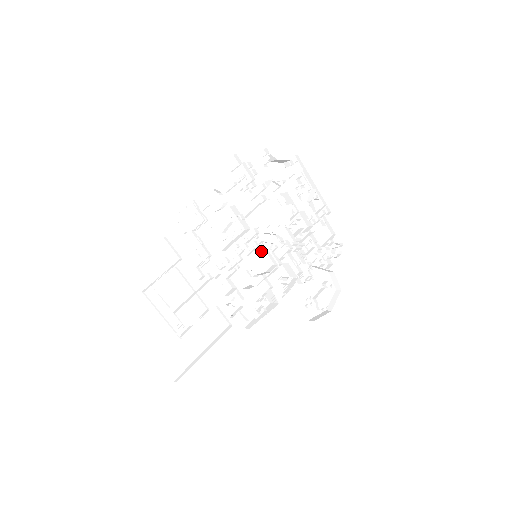
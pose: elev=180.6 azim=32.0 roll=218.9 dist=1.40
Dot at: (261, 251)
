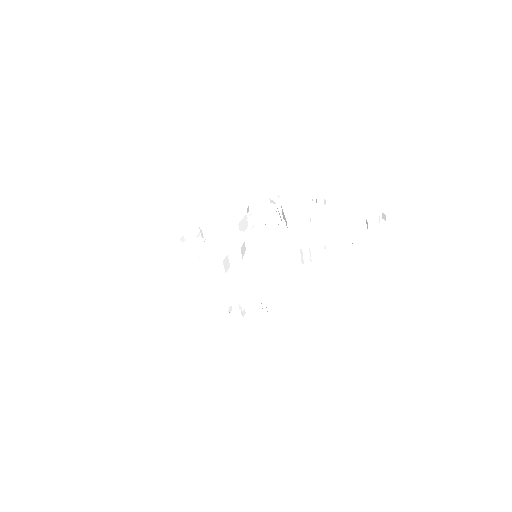
Dot at: (252, 243)
